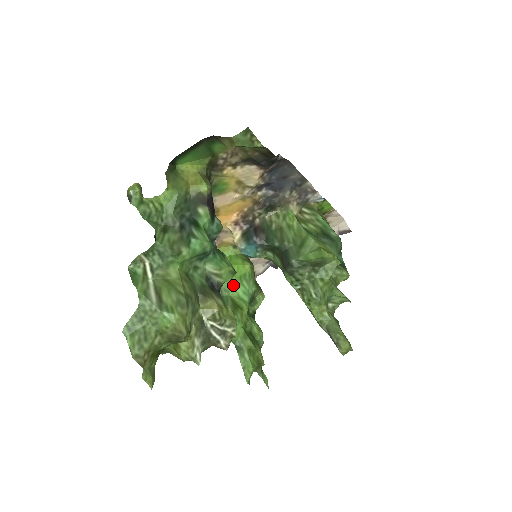
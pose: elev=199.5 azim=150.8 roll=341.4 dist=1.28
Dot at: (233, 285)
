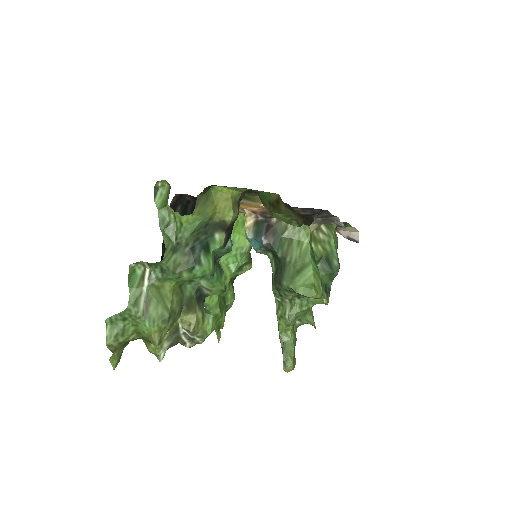
Dot at: (227, 254)
